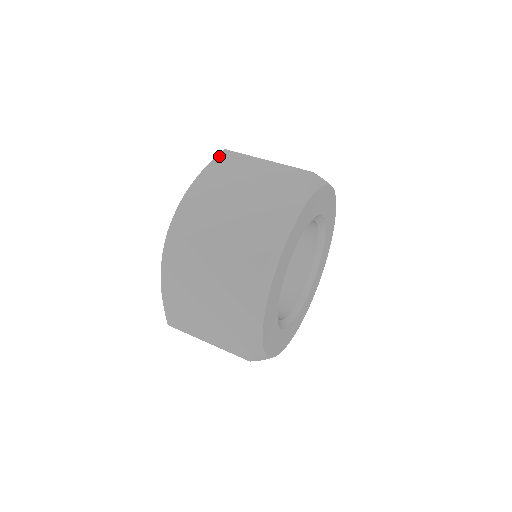
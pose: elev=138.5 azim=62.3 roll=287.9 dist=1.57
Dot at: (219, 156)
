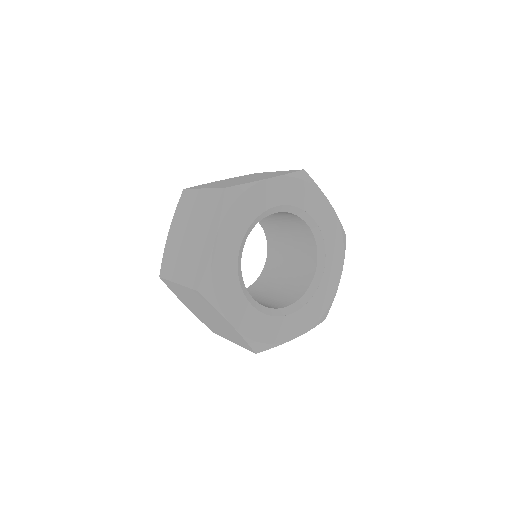
Dot at: (181, 198)
